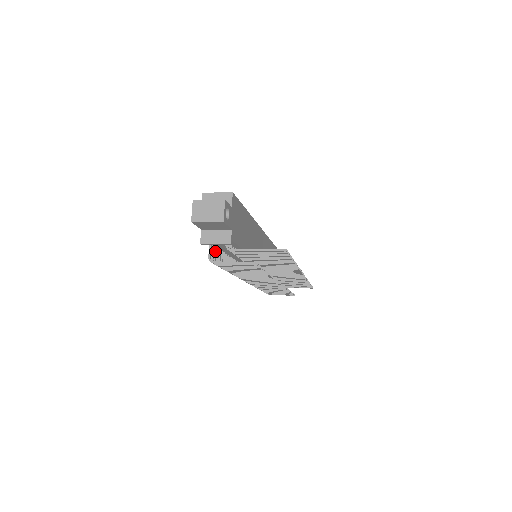
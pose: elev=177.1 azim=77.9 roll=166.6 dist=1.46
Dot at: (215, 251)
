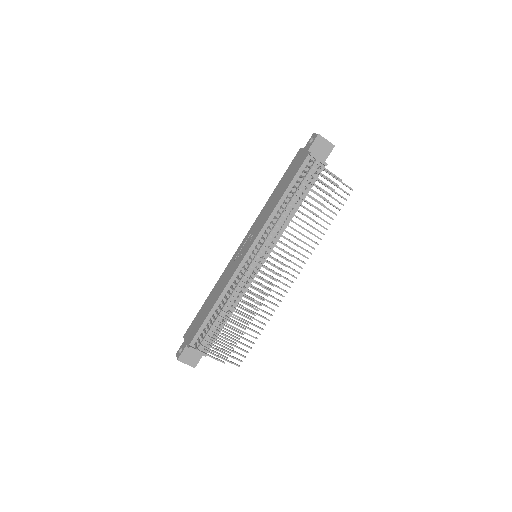
Dot at: (305, 171)
